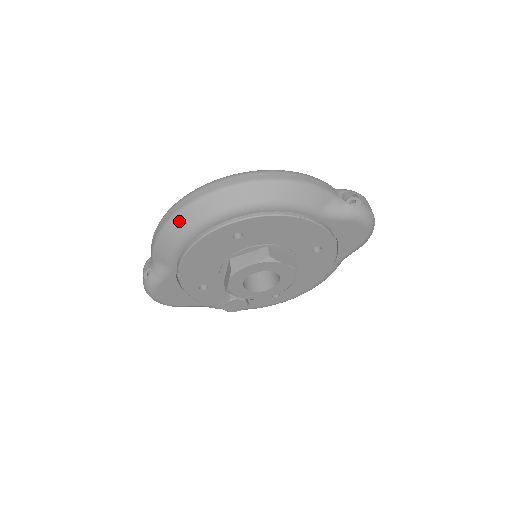
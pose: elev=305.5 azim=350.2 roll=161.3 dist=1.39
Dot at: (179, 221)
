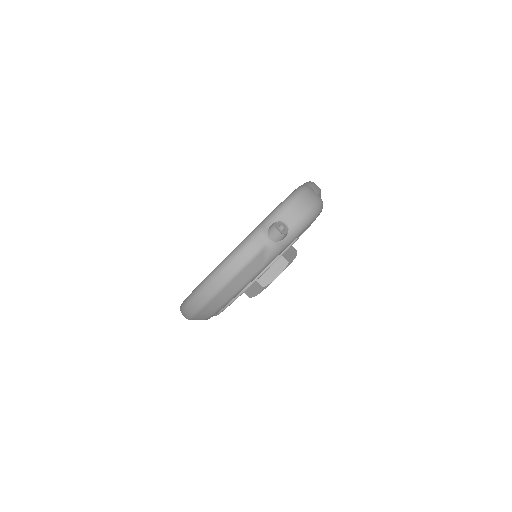
Dot at: occluded
